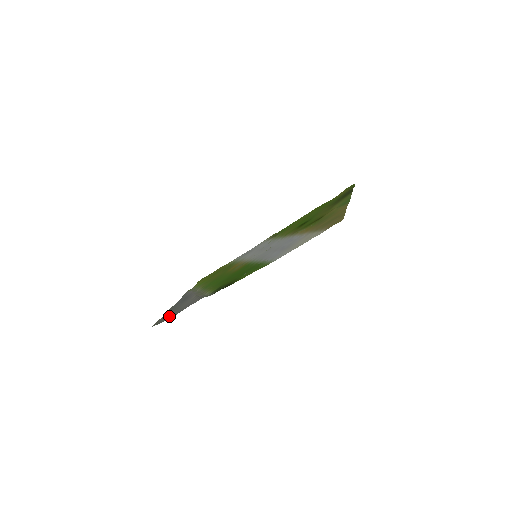
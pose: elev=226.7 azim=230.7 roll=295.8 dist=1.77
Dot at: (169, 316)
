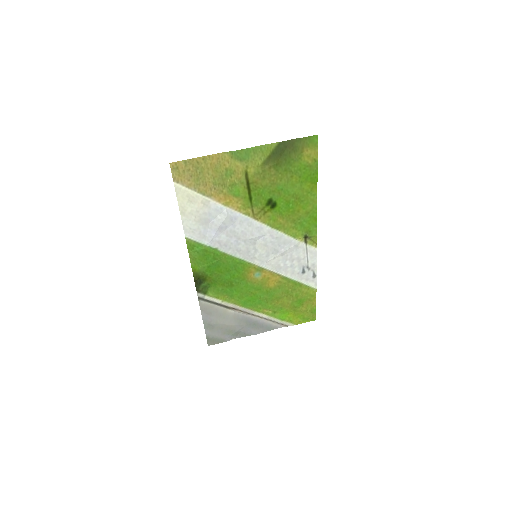
Dot at: (214, 332)
